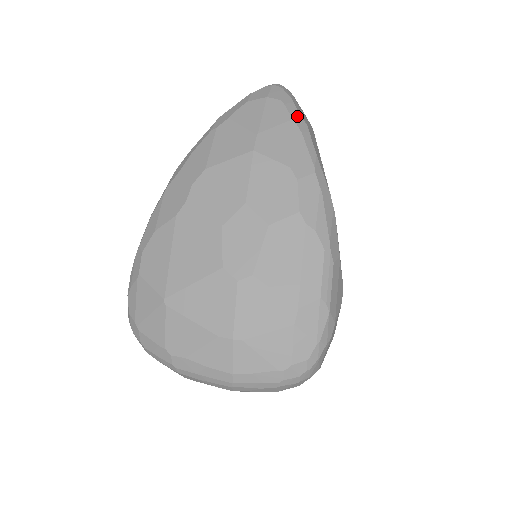
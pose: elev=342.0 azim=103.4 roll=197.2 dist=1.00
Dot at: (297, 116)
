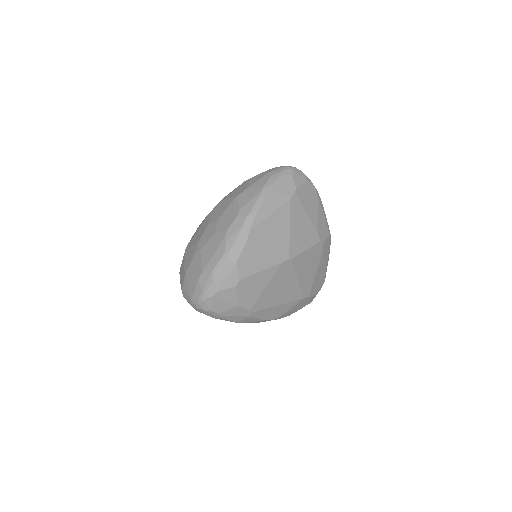
Dot at: (268, 186)
